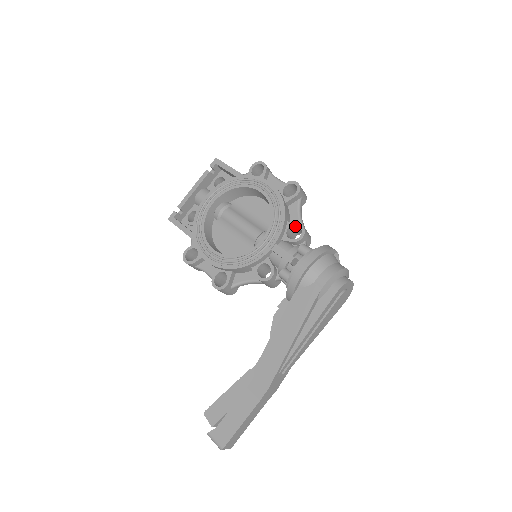
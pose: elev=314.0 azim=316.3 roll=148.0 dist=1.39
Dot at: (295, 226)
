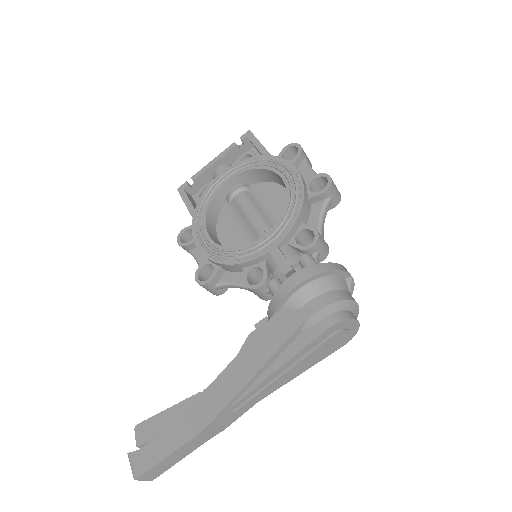
Dot at: (309, 230)
